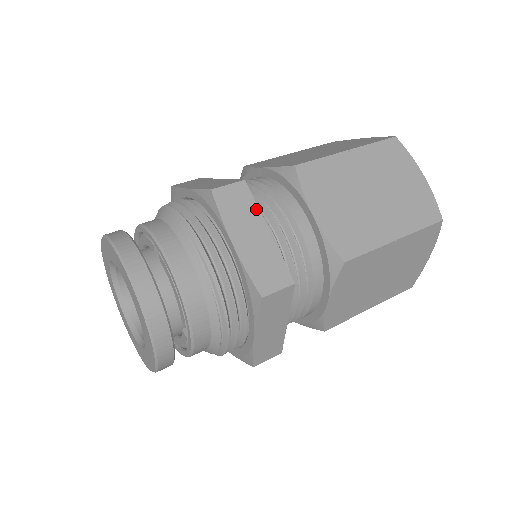
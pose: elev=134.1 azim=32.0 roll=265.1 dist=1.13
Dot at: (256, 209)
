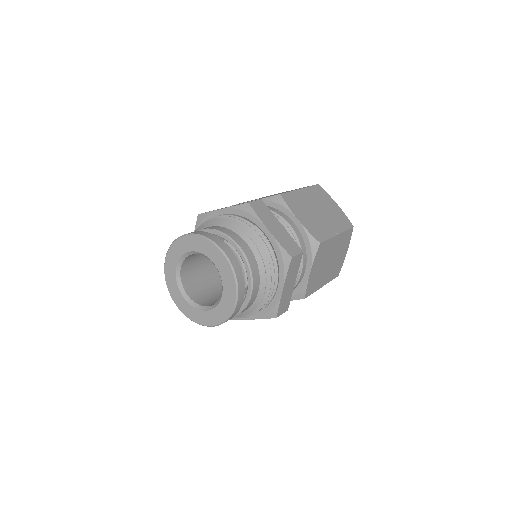
Dot at: (272, 214)
